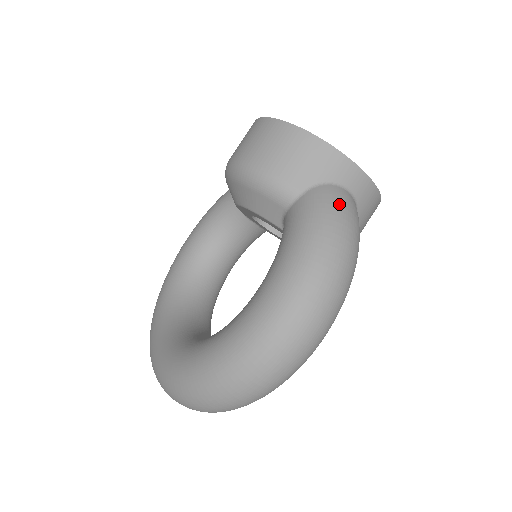
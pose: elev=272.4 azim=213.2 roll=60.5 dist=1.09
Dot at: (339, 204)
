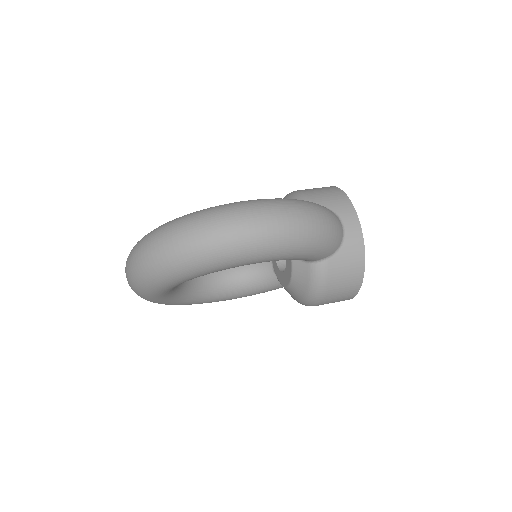
Dot at: (330, 212)
